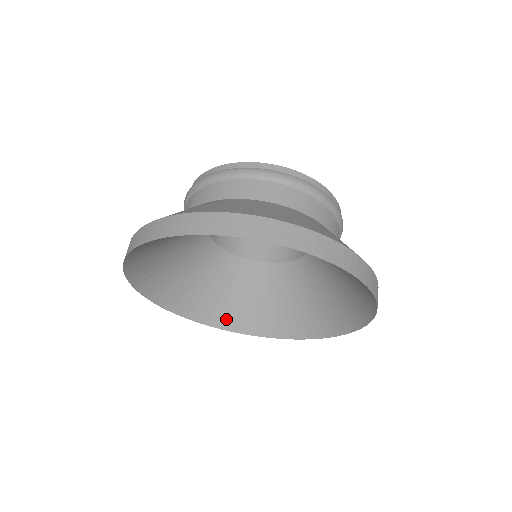
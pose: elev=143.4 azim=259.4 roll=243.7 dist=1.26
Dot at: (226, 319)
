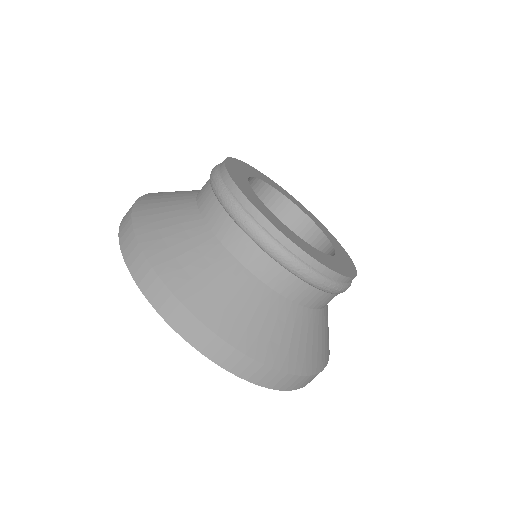
Dot at: occluded
